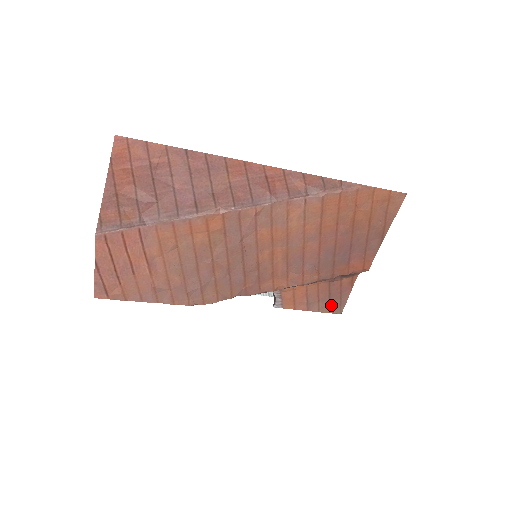
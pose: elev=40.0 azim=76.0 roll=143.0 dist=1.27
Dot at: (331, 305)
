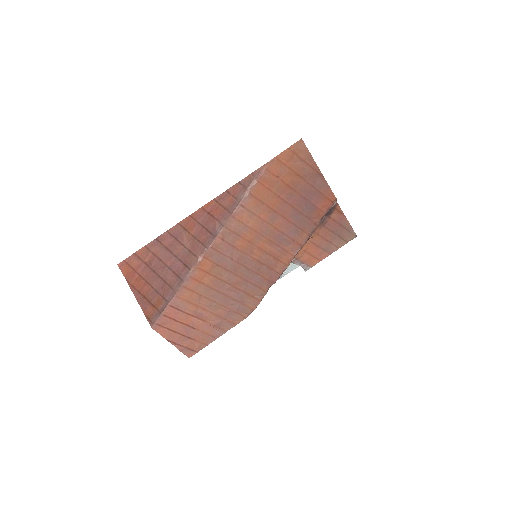
Dot at: (343, 237)
